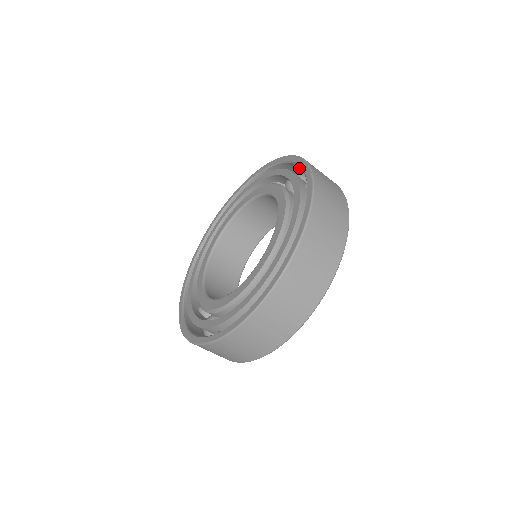
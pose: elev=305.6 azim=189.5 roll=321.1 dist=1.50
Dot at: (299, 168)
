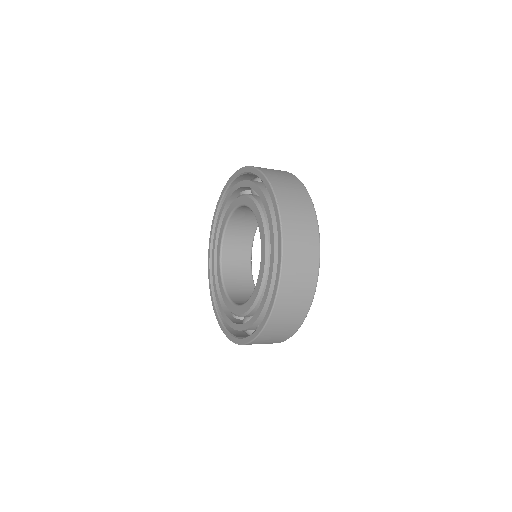
Dot at: (241, 180)
